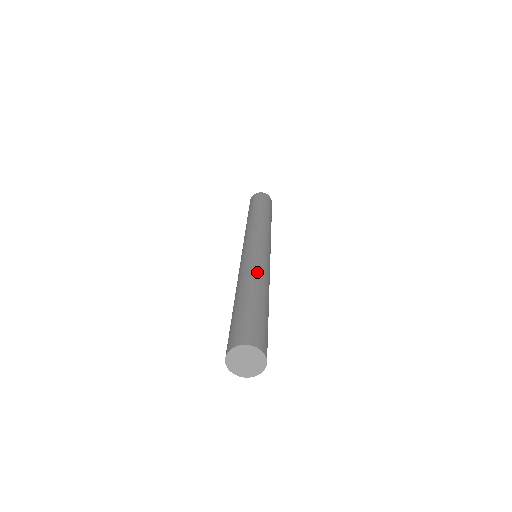
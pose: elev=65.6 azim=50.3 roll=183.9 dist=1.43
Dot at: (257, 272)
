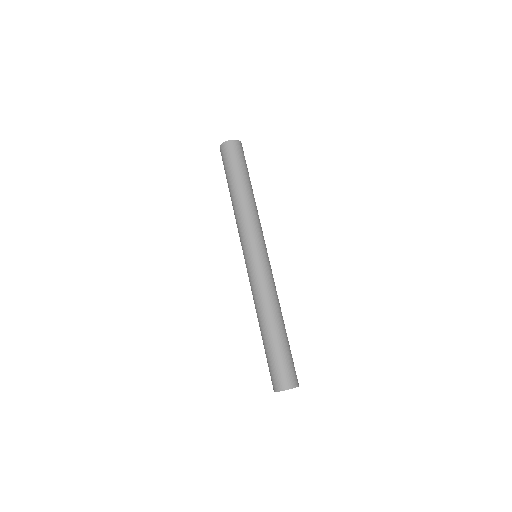
Dot at: (260, 302)
